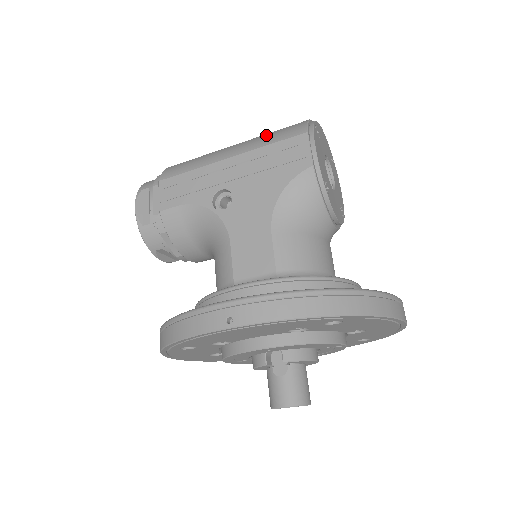
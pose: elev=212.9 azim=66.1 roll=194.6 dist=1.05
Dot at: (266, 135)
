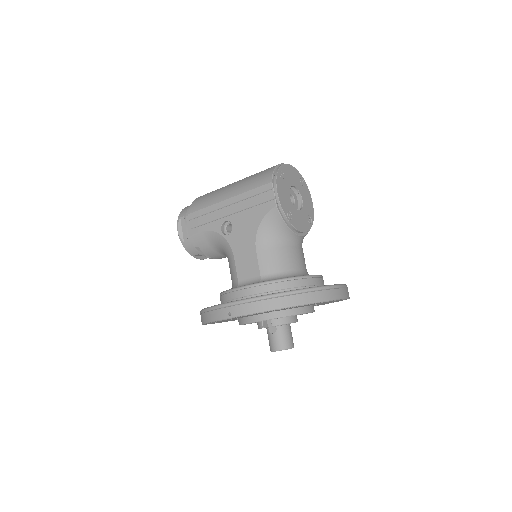
Dot at: (250, 180)
